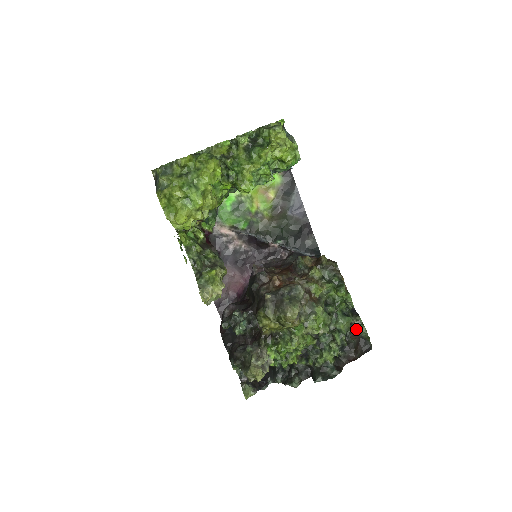
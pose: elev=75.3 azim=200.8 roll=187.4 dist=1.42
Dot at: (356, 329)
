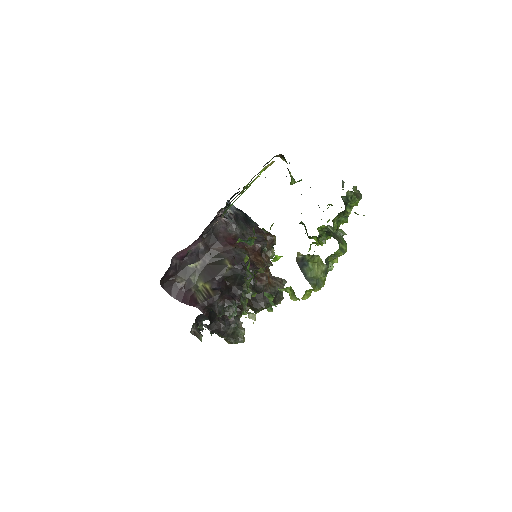
Dot at: occluded
